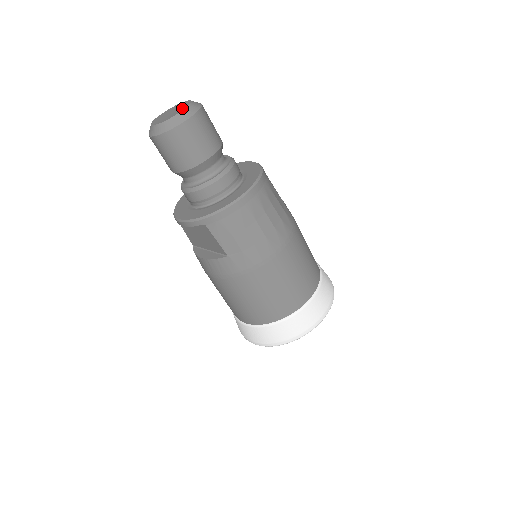
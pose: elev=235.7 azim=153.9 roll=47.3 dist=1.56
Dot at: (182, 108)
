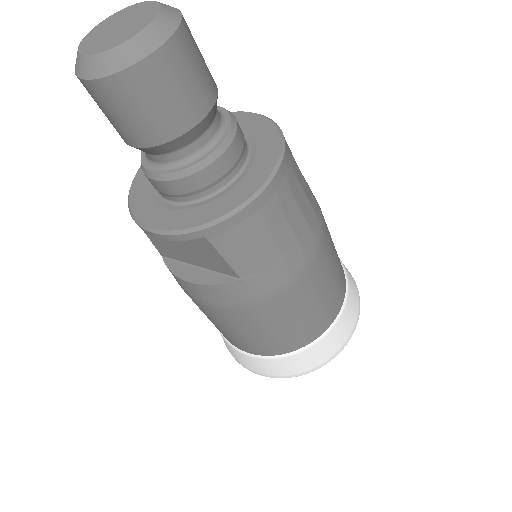
Dot at: (145, 17)
